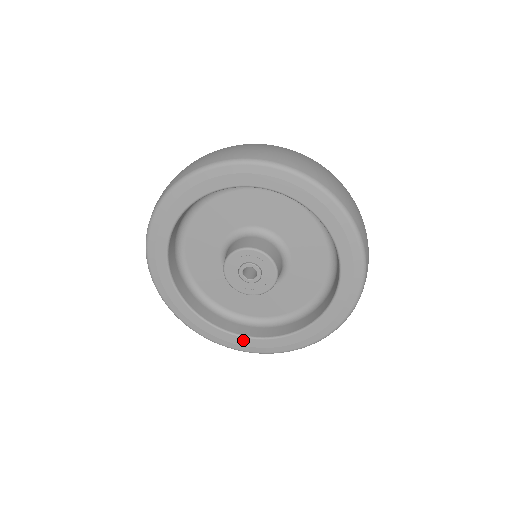
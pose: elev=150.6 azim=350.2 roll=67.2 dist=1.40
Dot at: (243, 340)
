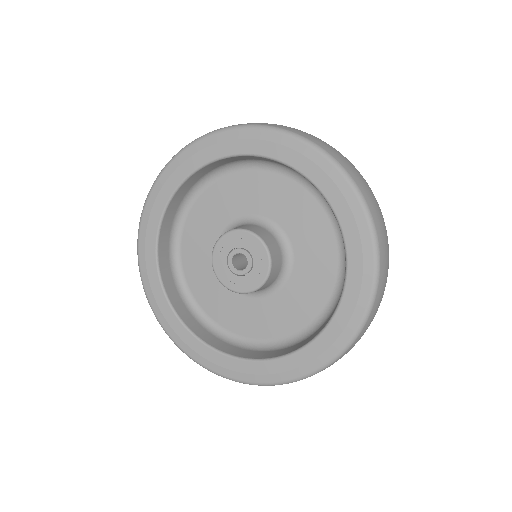
Dot at: (177, 323)
